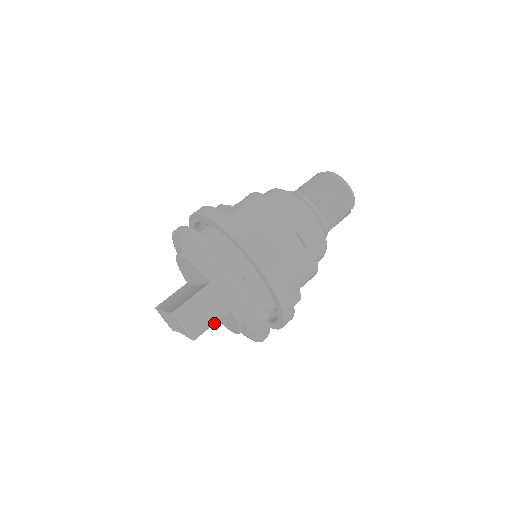
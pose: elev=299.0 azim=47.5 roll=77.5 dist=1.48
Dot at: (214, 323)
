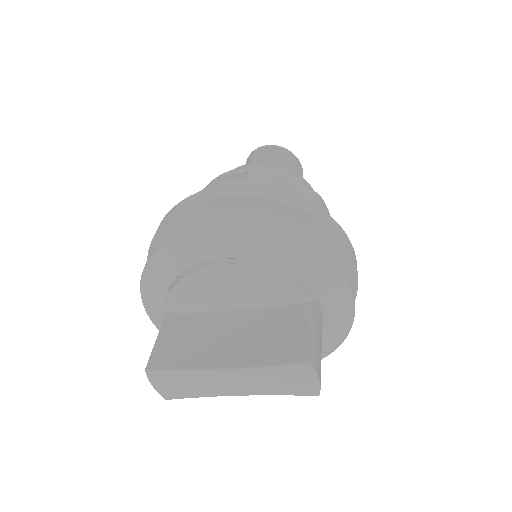
Dot at: occluded
